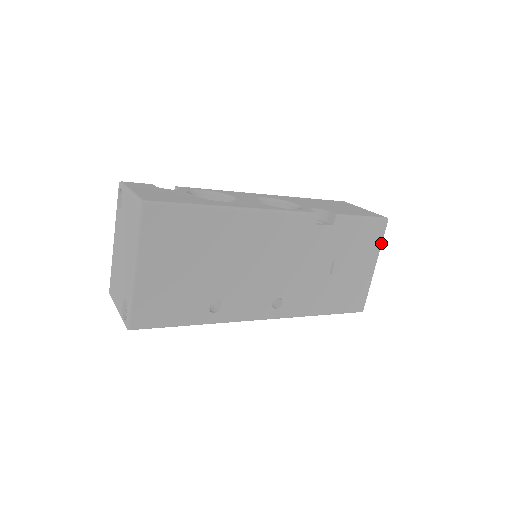
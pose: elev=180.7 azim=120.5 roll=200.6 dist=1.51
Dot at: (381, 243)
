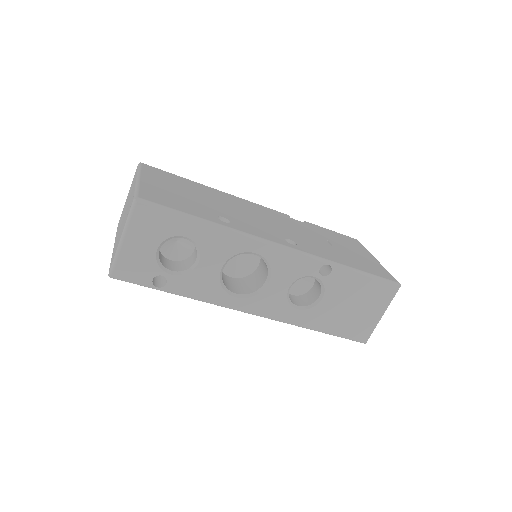
Dot at: (365, 249)
